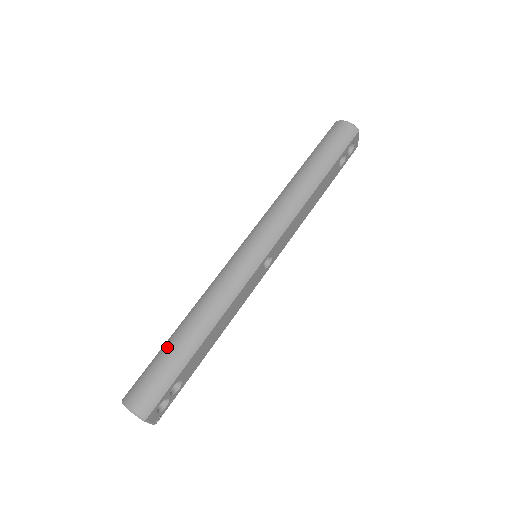
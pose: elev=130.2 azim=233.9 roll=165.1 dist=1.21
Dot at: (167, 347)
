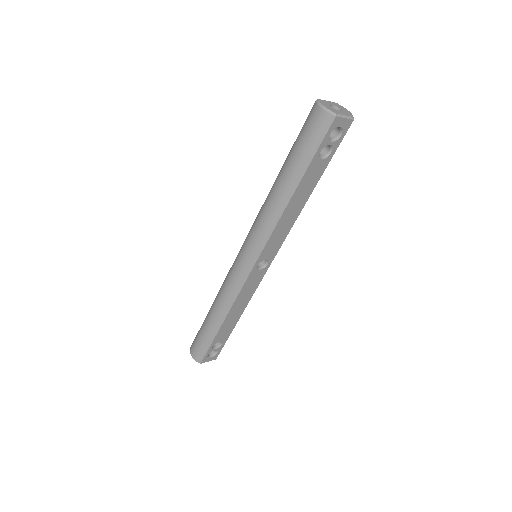
Dot at: (204, 323)
